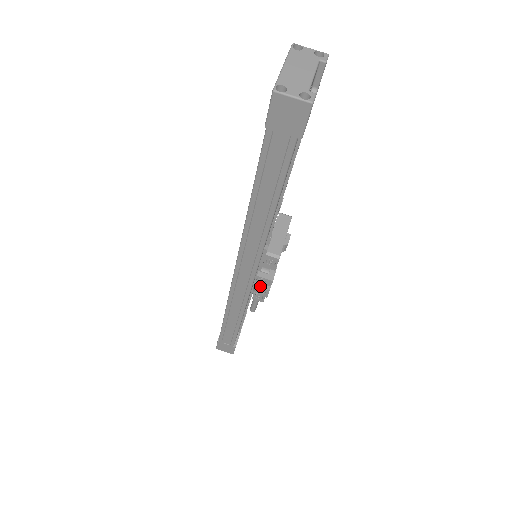
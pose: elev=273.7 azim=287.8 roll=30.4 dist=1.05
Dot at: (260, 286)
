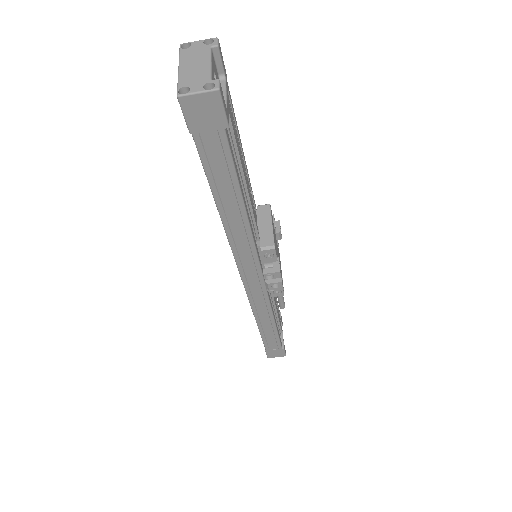
Dot at: (271, 282)
